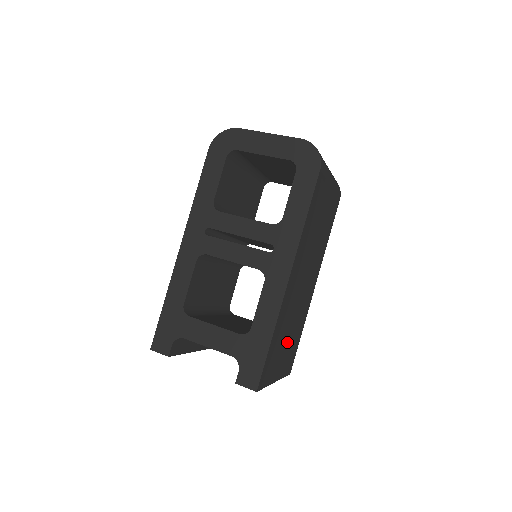
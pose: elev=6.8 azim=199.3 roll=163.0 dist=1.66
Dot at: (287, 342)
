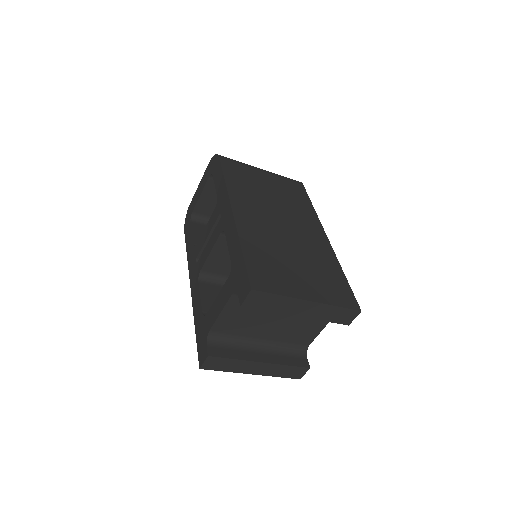
Dot at: (300, 269)
